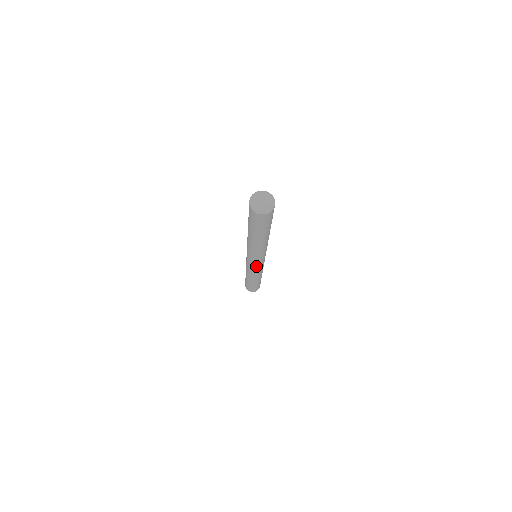
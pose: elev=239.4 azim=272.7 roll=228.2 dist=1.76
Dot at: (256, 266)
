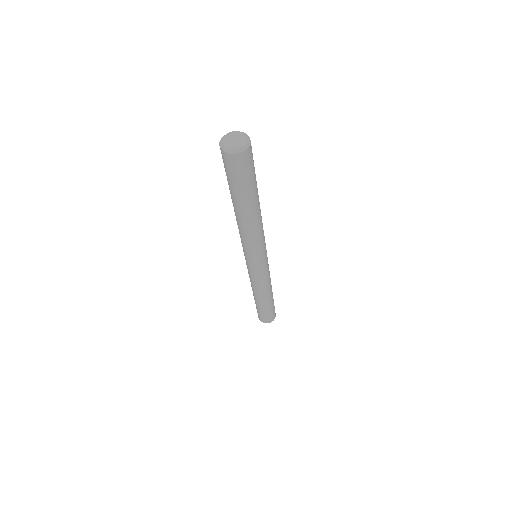
Dot at: (257, 268)
